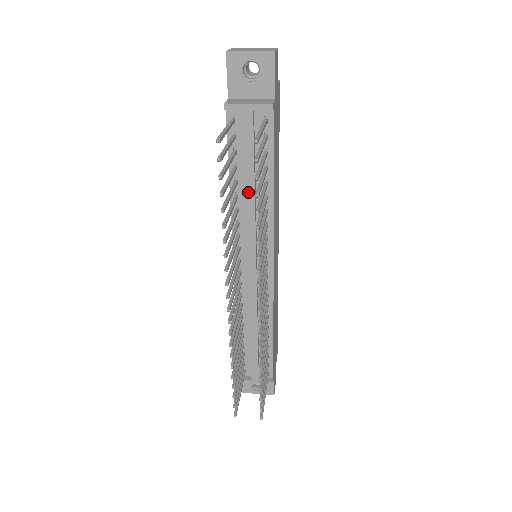
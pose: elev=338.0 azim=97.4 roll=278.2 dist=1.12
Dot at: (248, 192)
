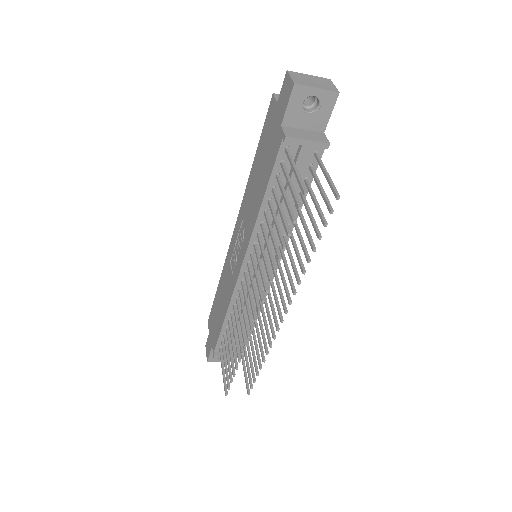
Dot at: occluded
